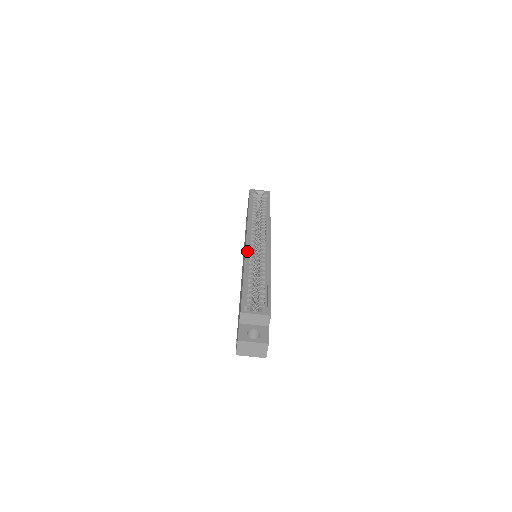
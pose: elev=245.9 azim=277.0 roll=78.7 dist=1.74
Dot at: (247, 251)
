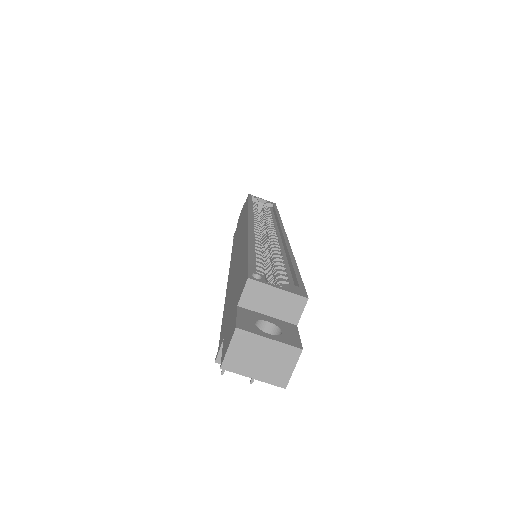
Dot at: (251, 228)
